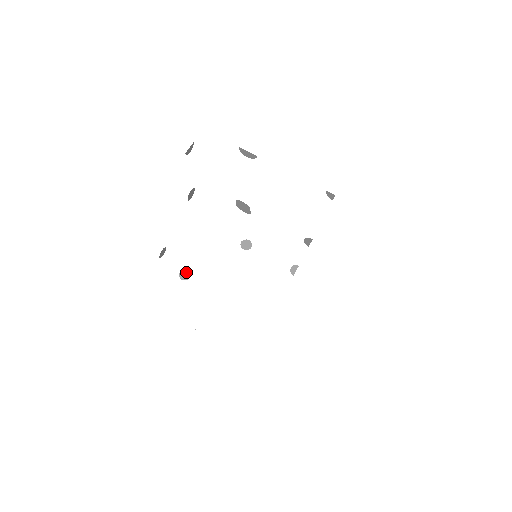
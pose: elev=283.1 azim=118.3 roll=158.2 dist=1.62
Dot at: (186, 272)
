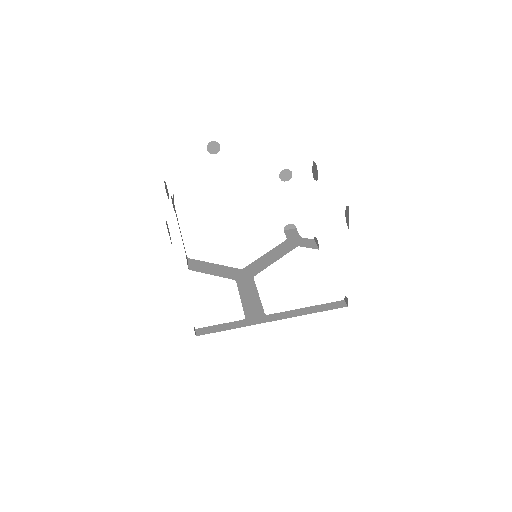
Dot at: (217, 147)
